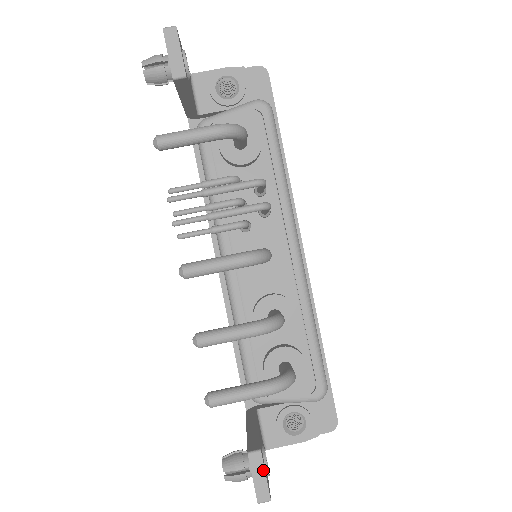
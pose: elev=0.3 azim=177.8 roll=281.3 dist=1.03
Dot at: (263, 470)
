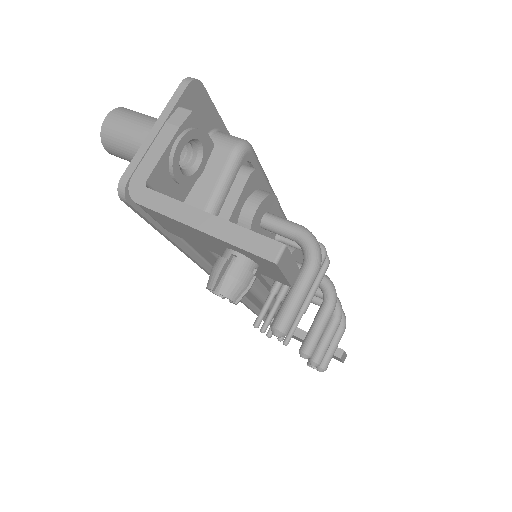
Dot at: (345, 354)
